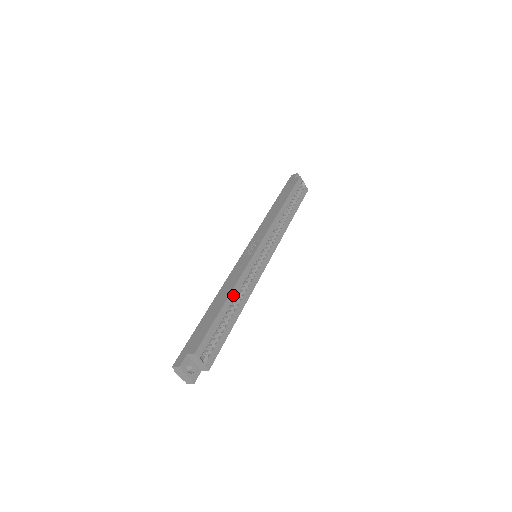
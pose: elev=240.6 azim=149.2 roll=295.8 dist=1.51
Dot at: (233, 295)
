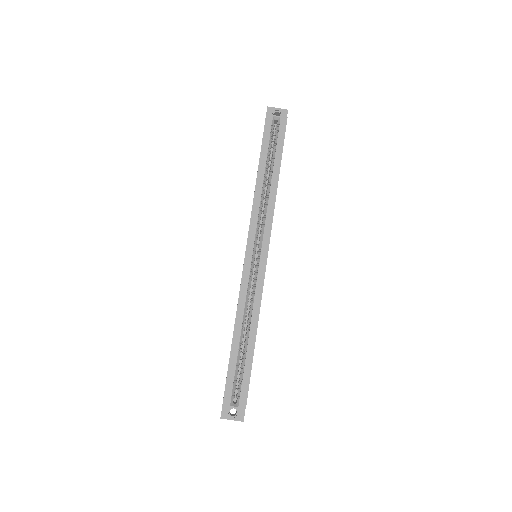
Dot at: (238, 326)
